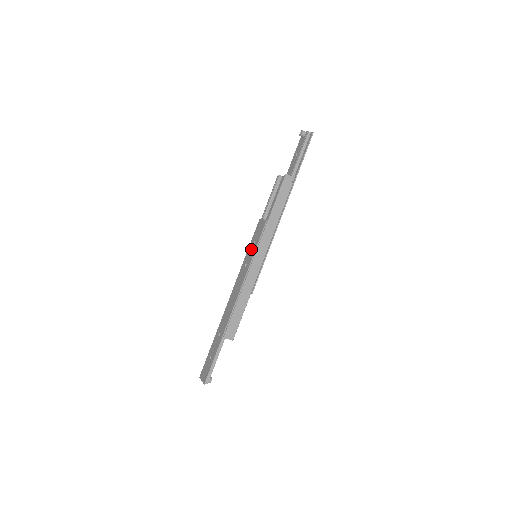
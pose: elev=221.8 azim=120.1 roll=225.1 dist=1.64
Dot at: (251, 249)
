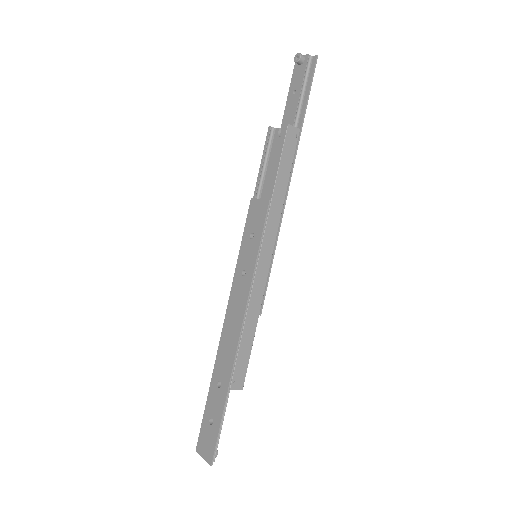
Dot at: (248, 247)
